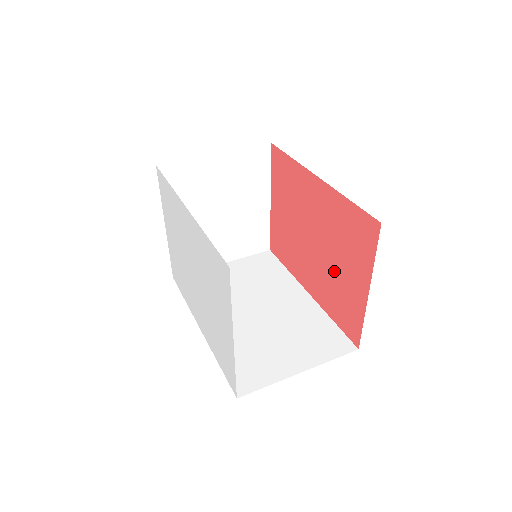
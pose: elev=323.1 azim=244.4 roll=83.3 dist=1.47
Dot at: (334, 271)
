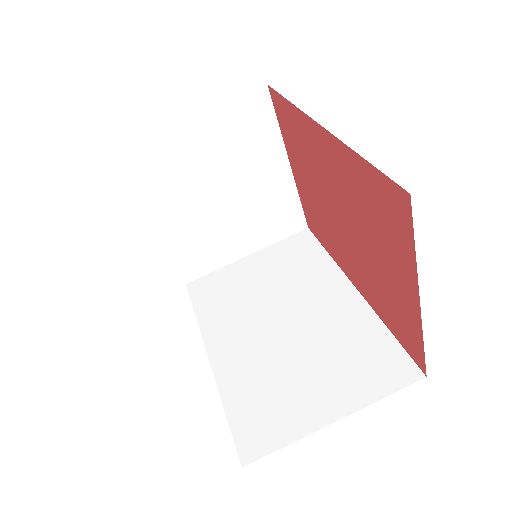
Dot at: (372, 263)
